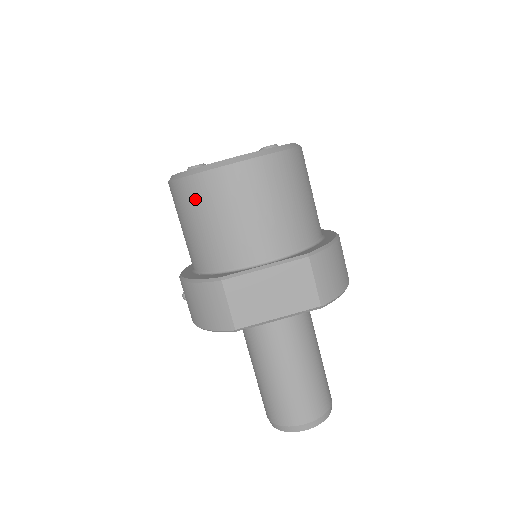
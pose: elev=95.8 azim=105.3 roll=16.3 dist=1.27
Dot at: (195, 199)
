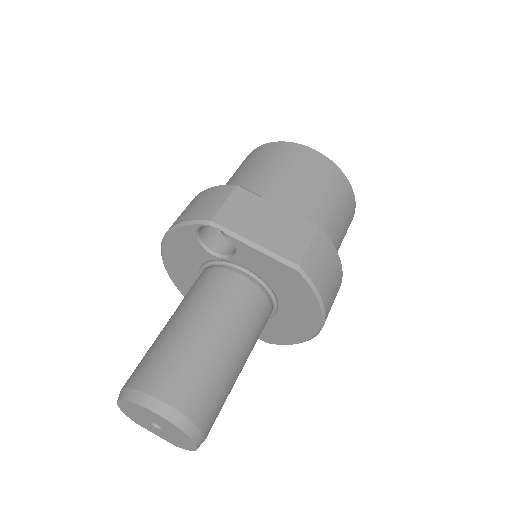
Dot at: (263, 154)
